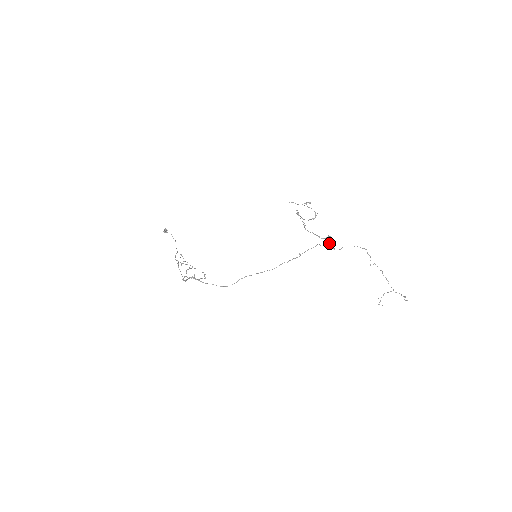
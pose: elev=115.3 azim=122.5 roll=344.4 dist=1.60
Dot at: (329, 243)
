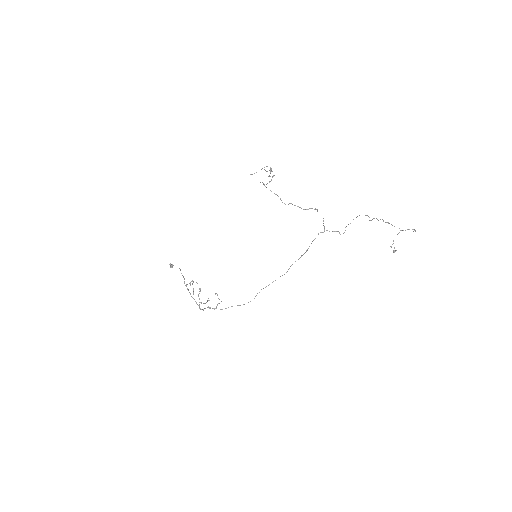
Dot at: (323, 221)
